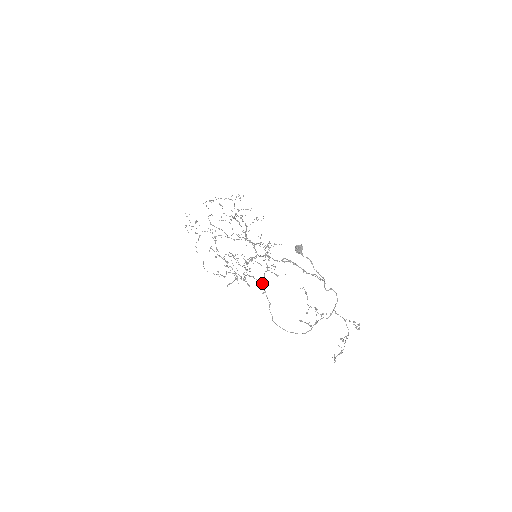
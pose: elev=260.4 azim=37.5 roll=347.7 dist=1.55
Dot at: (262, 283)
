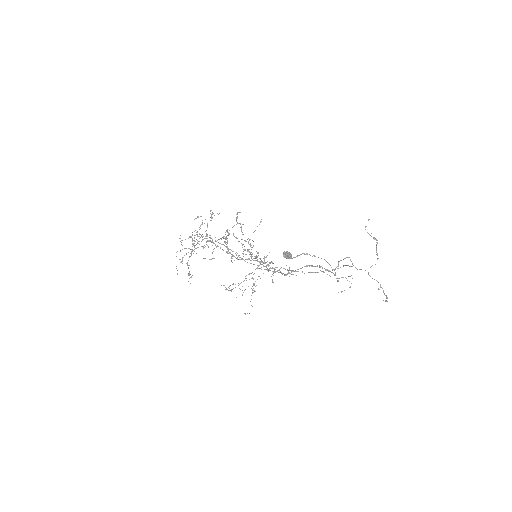
Dot at: (283, 268)
